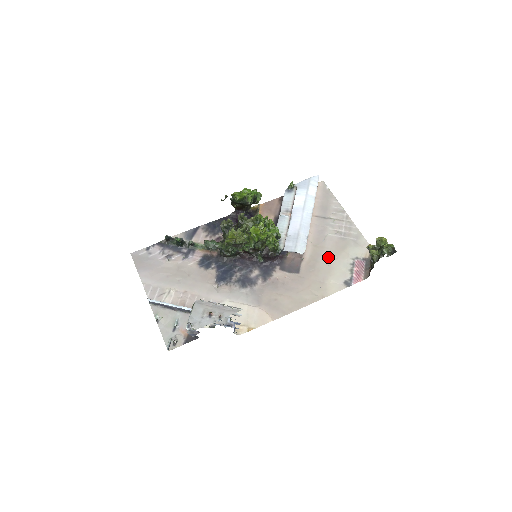
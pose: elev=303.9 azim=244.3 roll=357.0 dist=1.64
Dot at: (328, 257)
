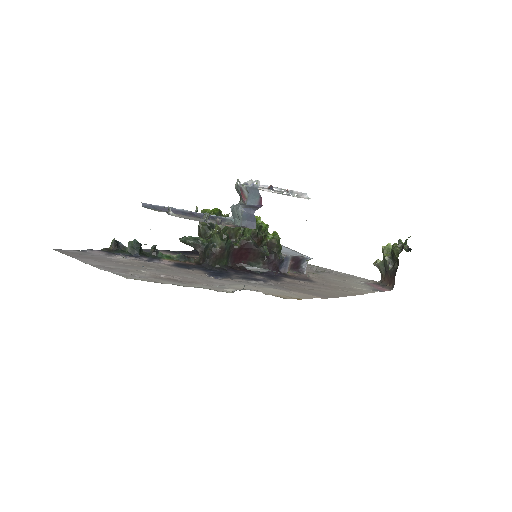
Dot at: (335, 279)
